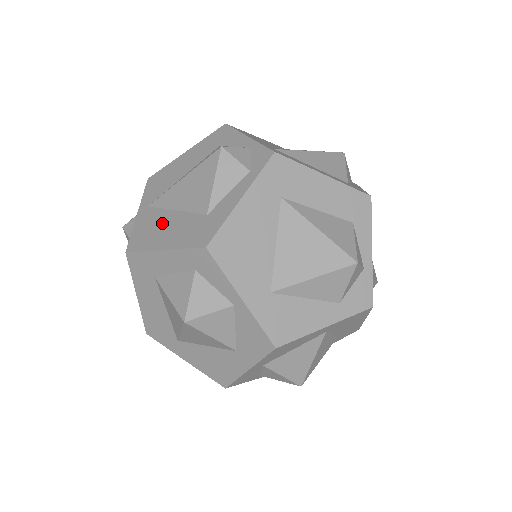
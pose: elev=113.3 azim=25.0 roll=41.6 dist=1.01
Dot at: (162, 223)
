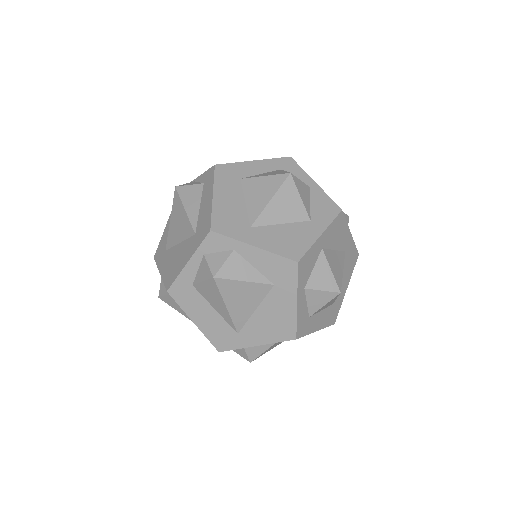
Dot at: occluded
